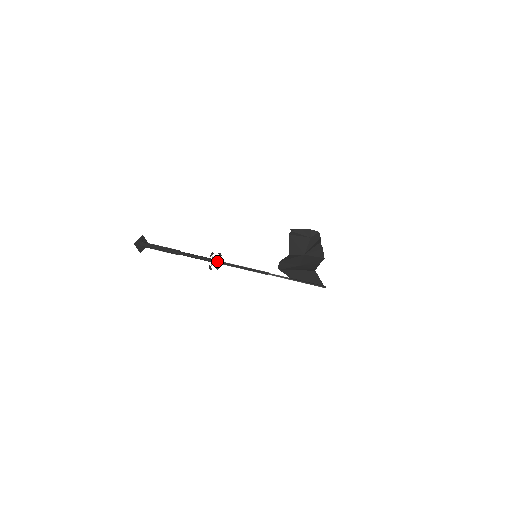
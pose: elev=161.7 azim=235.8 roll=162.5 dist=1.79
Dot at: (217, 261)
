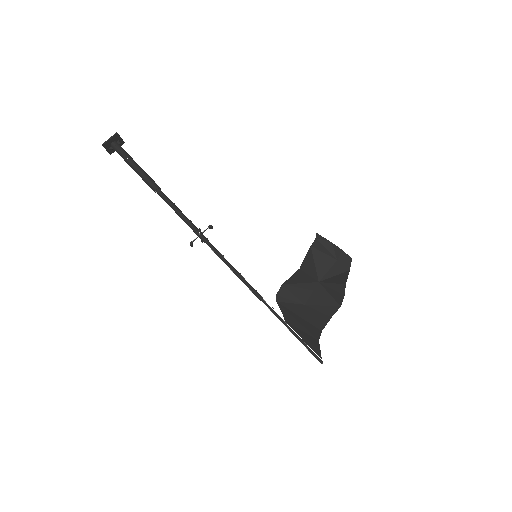
Dot at: (203, 239)
